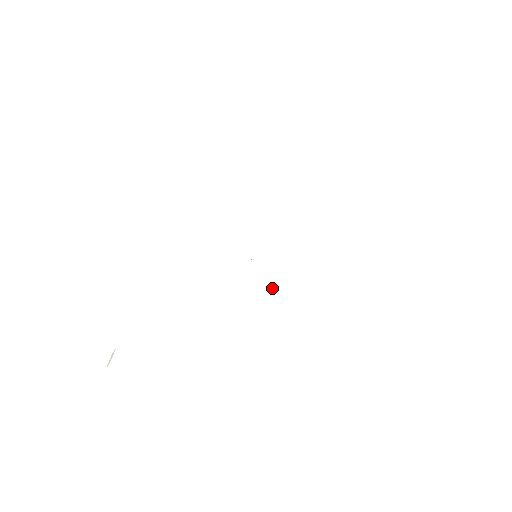
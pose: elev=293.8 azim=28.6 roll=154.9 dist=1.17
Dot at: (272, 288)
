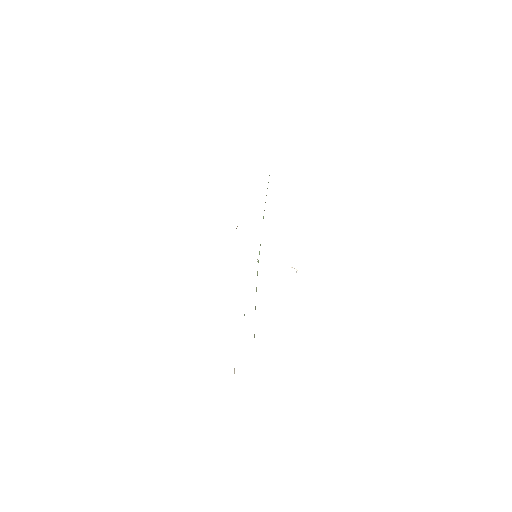
Dot at: occluded
